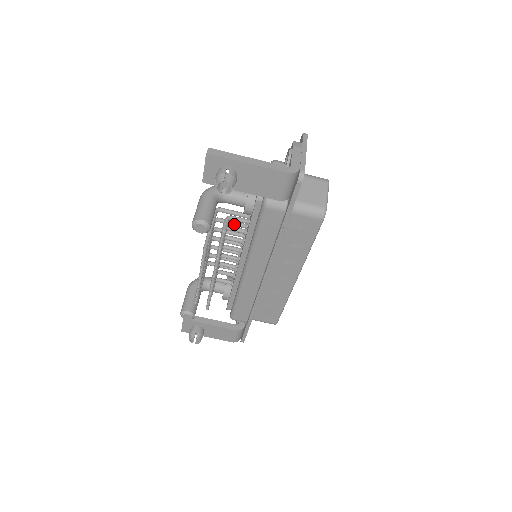
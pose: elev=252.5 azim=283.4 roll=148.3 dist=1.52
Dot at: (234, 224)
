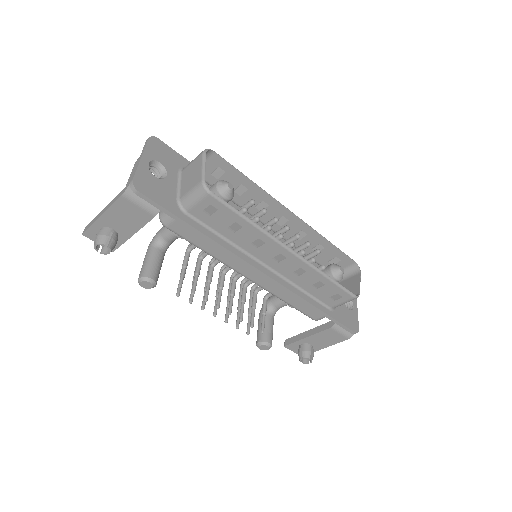
Dot at: occluded
